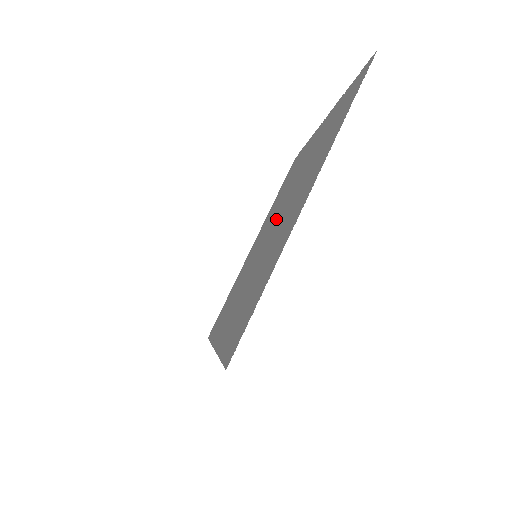
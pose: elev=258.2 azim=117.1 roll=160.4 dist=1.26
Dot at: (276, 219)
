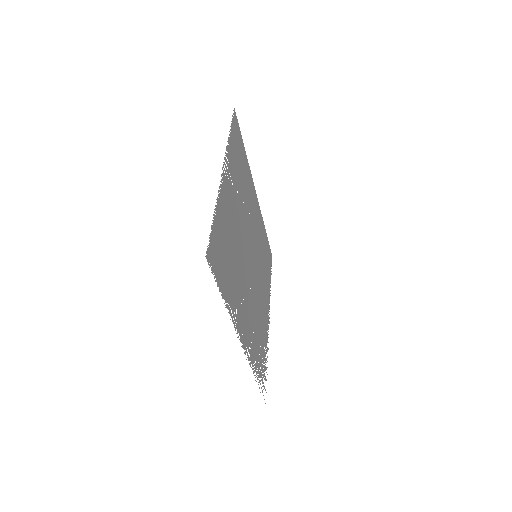
Dot at: (248, 251)
